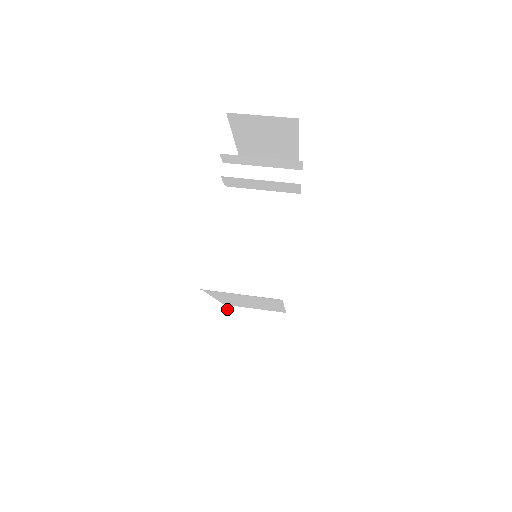
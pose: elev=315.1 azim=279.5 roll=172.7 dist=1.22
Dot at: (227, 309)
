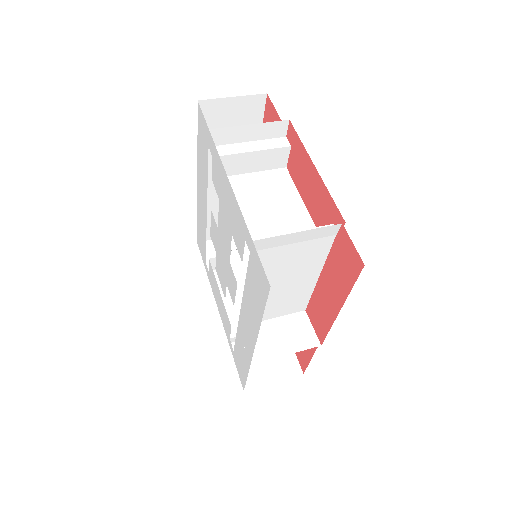
Dot at: occluded
